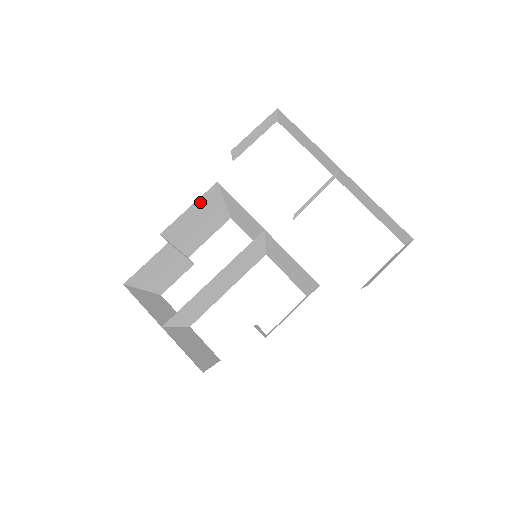
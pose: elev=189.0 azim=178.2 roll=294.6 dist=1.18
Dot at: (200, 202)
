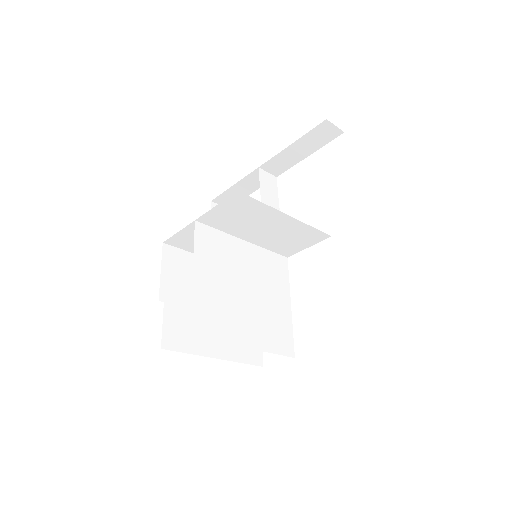
Dot at: (170, 264)
